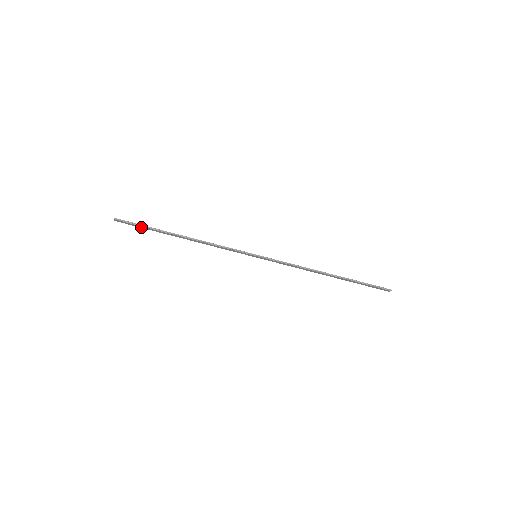
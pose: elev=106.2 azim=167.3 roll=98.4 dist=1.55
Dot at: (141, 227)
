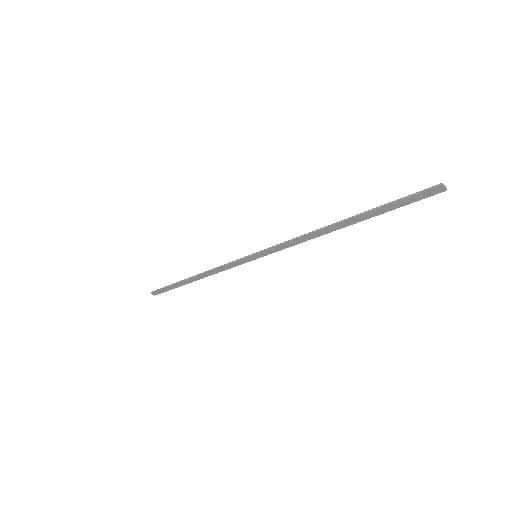
Dot at: (169, 289)
